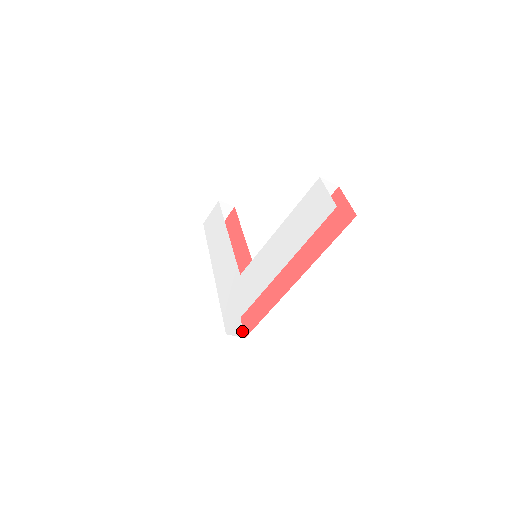
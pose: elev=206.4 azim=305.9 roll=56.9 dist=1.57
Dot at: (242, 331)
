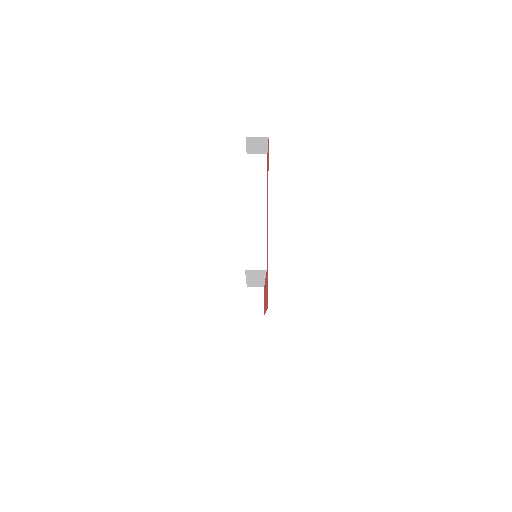
Dot at: occluded
